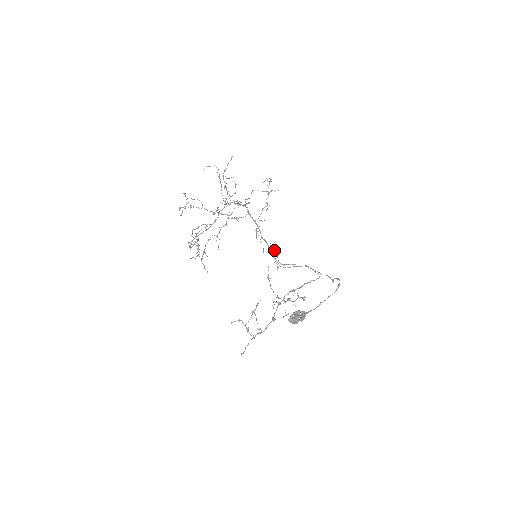
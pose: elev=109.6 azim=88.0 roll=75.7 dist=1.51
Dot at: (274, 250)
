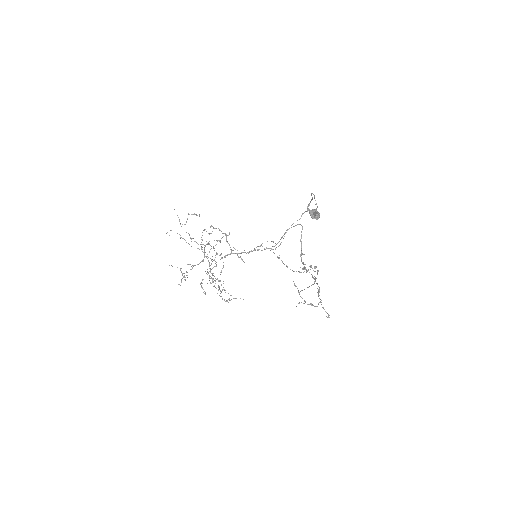
Dot at: (261, 245)
